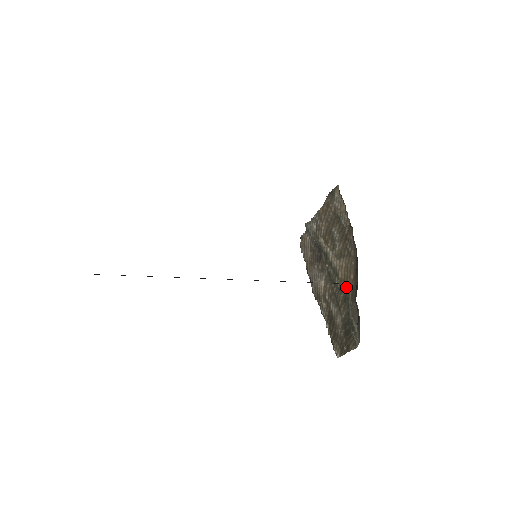
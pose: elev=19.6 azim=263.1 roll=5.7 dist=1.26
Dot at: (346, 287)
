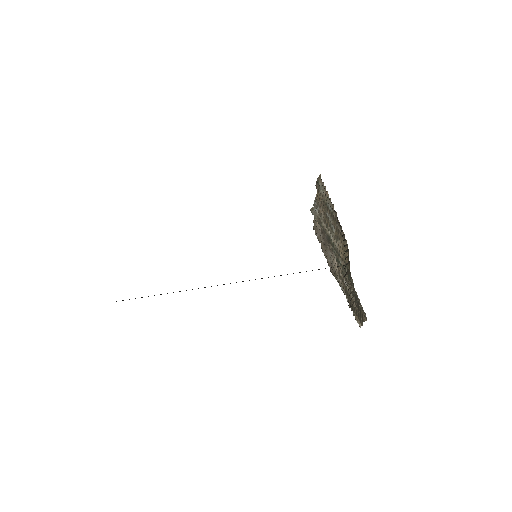
Dot at: (346, 266)
